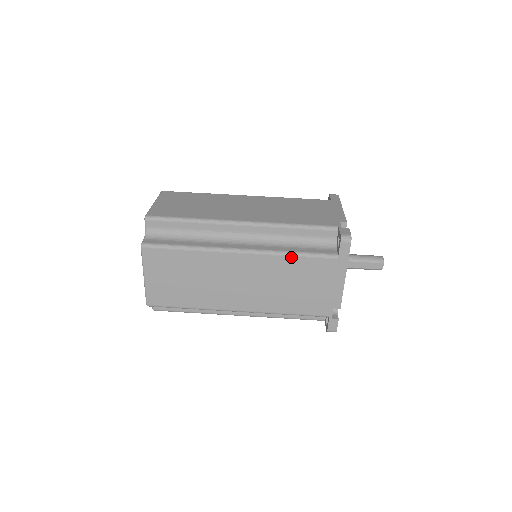
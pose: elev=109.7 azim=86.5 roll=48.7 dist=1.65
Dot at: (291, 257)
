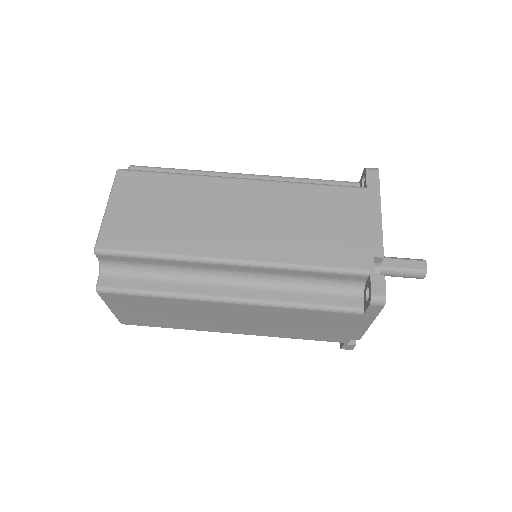
Dot at: (307, 186)
